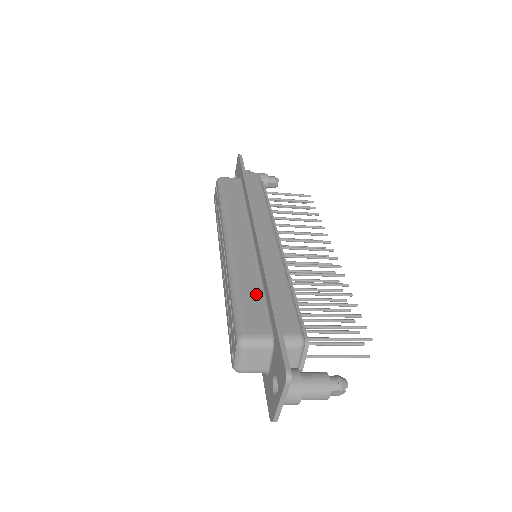
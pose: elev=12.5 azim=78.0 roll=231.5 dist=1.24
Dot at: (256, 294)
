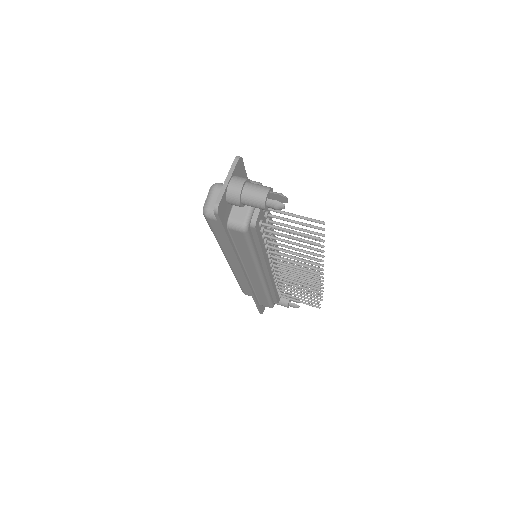
Dot at: occluded
